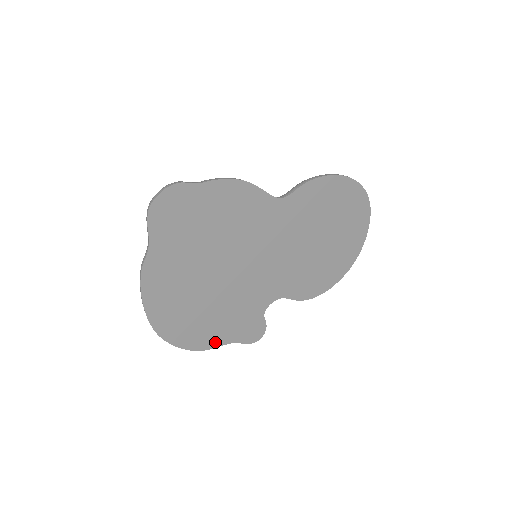
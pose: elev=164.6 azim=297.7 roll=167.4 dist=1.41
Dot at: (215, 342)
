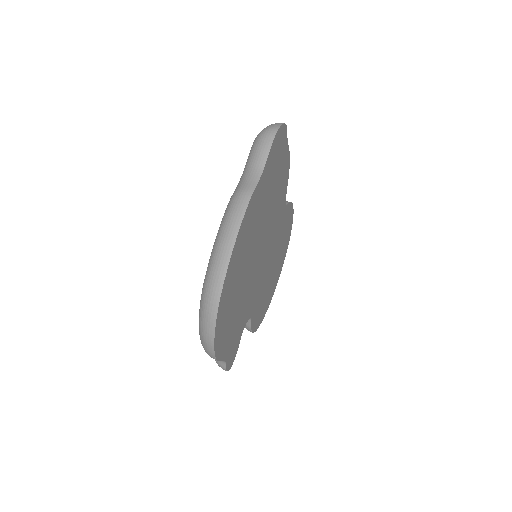
Dot at: (223, 351)
